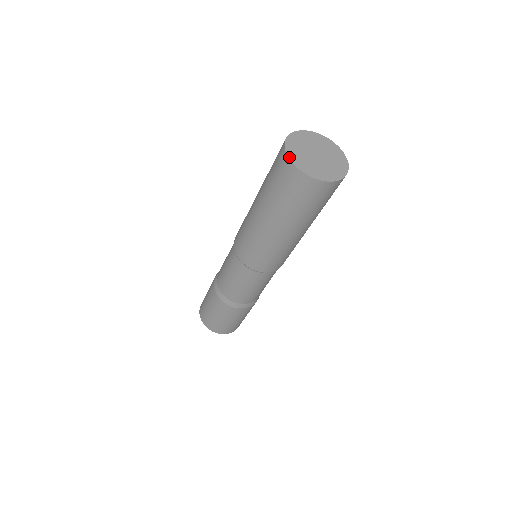
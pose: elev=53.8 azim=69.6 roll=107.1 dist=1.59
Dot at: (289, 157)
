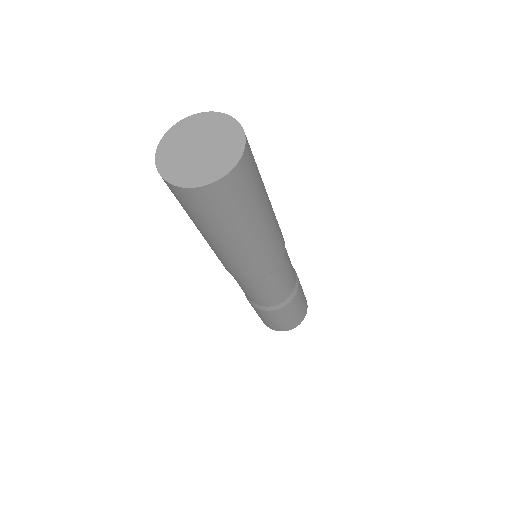
Dot at: (159, 172)
